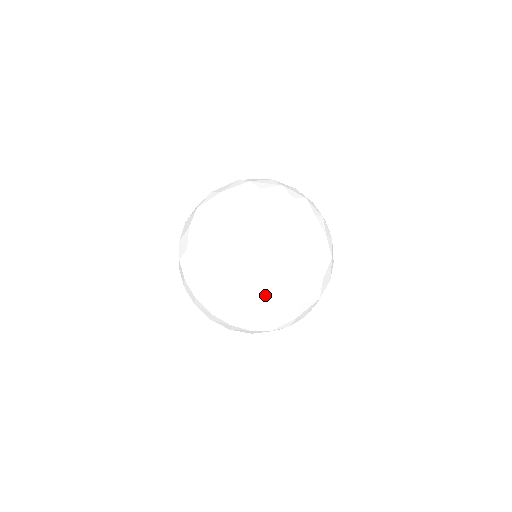
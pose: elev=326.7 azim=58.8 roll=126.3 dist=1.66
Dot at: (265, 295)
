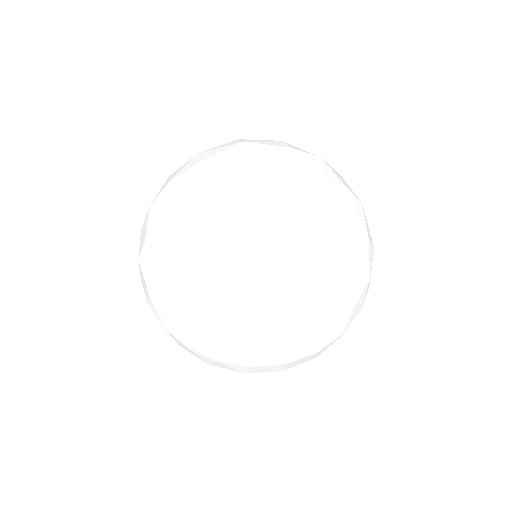
Dot at: occluded
